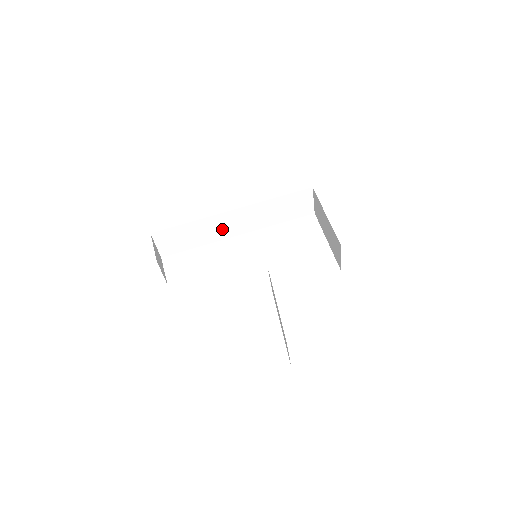
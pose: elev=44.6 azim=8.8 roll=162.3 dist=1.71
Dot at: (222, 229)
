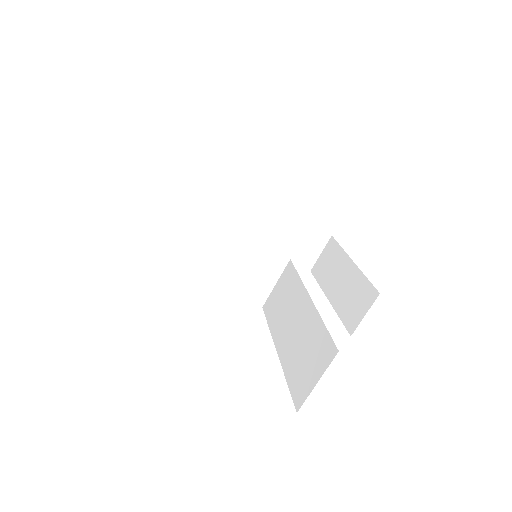
Dot at: (208, 214)
